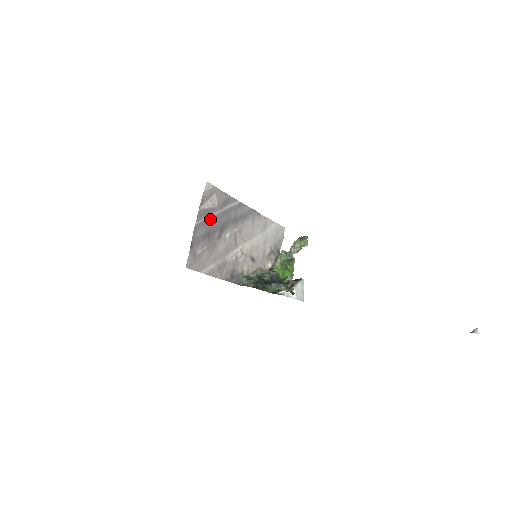
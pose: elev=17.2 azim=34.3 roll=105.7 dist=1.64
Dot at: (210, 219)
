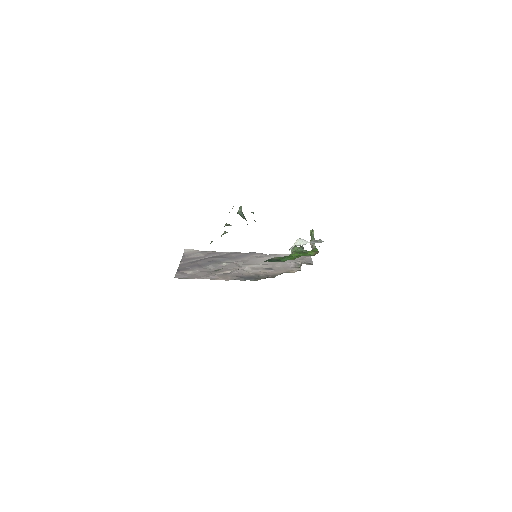
Dot at: (197, 261)
